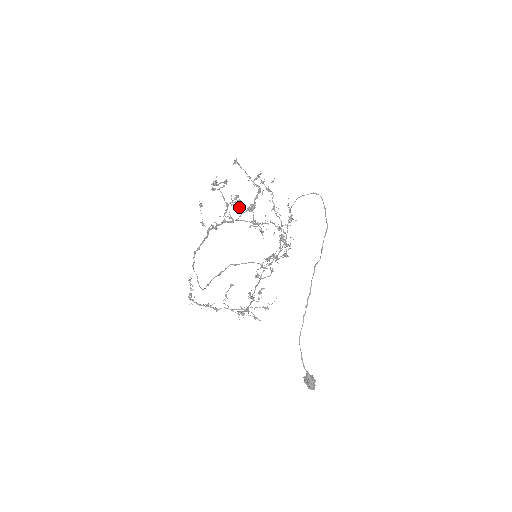
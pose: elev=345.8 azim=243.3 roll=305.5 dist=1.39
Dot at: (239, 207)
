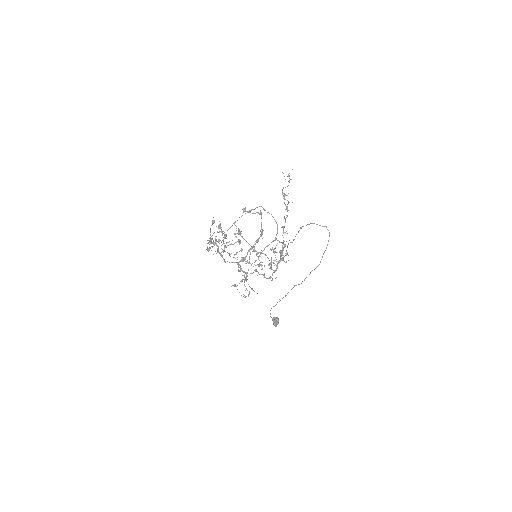
Dot at: (239, 243)
